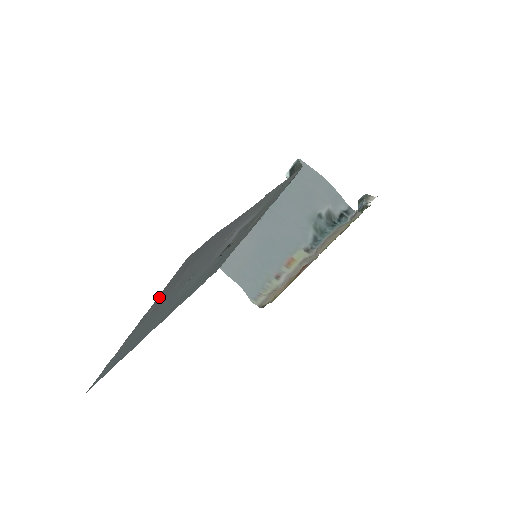
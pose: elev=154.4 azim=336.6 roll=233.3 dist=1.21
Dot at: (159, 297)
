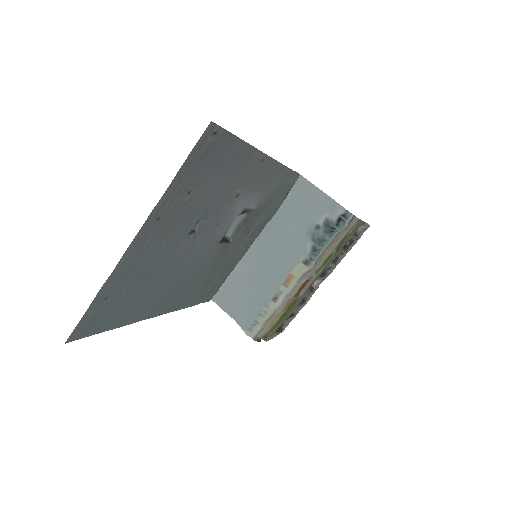
Dot at: (174, 183)
